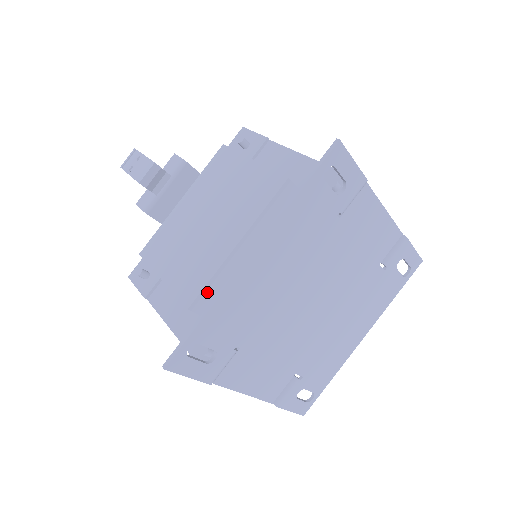
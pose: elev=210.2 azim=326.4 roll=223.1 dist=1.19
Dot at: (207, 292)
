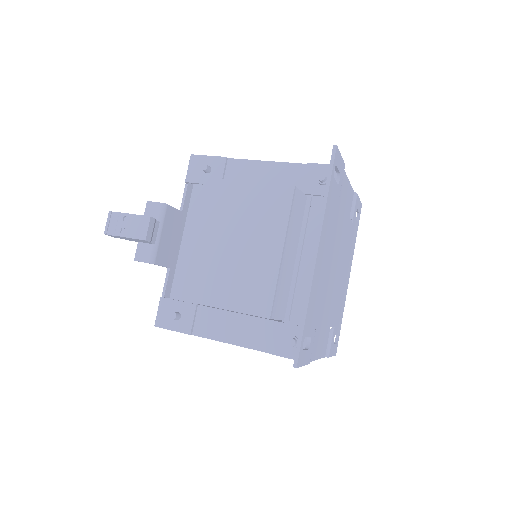
Dot at: (275, 299)
